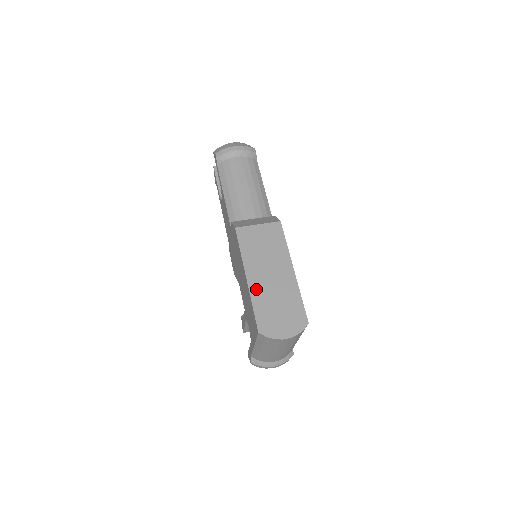
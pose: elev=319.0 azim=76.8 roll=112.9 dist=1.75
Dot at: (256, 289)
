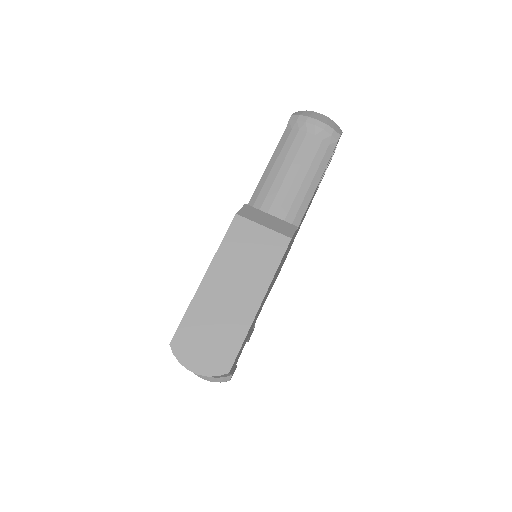
Dot at: (204, 296)
